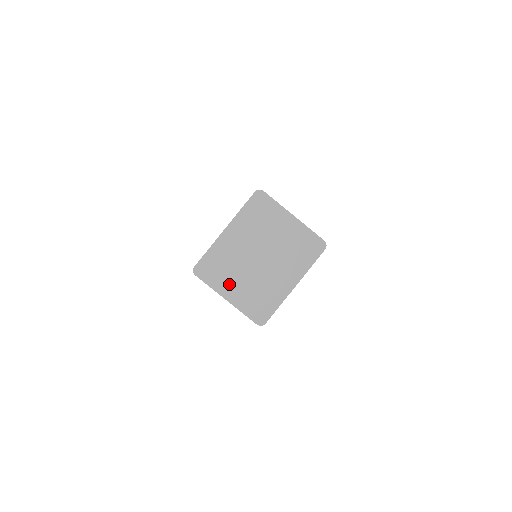
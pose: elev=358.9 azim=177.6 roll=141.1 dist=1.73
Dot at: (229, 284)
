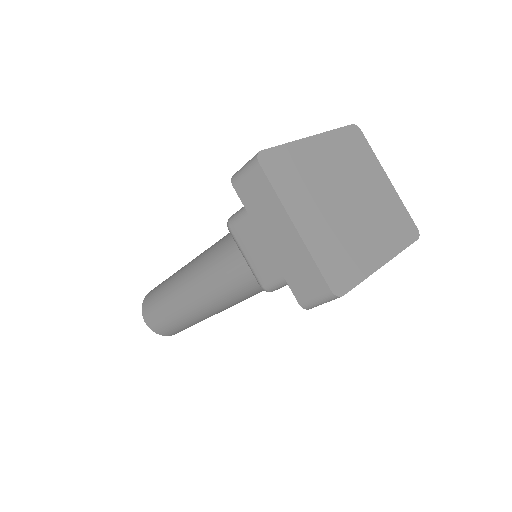
Dot at: (303, 206)
